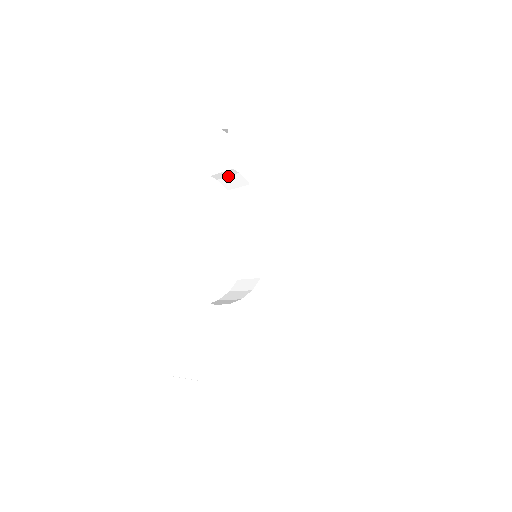
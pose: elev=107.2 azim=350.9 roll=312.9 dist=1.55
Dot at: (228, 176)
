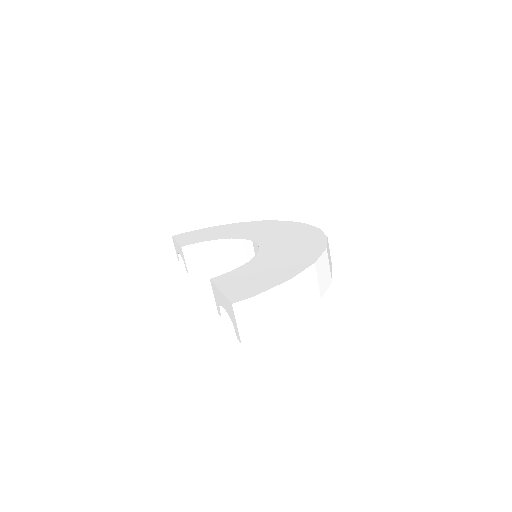
Dot at: (192, 258)
